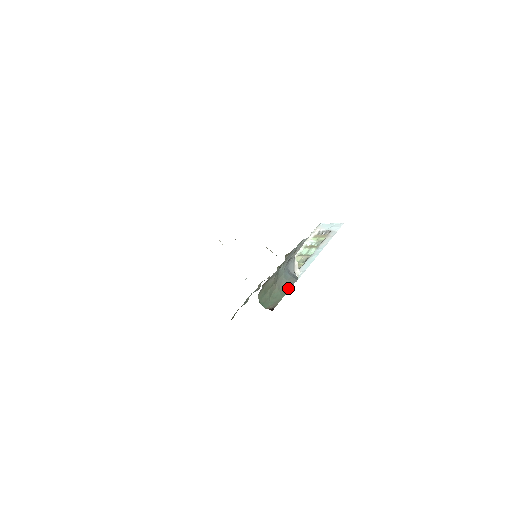
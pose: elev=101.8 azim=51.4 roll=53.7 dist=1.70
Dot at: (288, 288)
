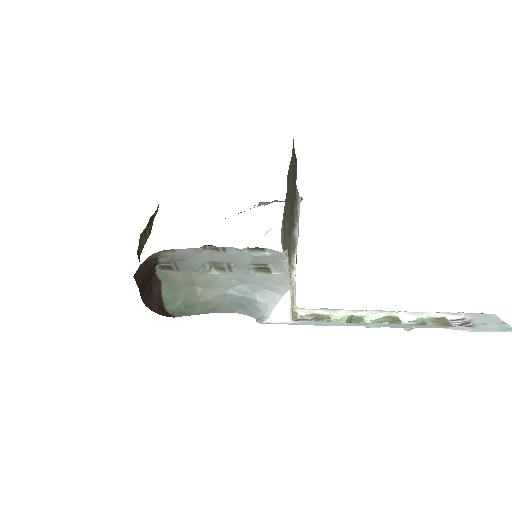
Dot at: (214, 310)
